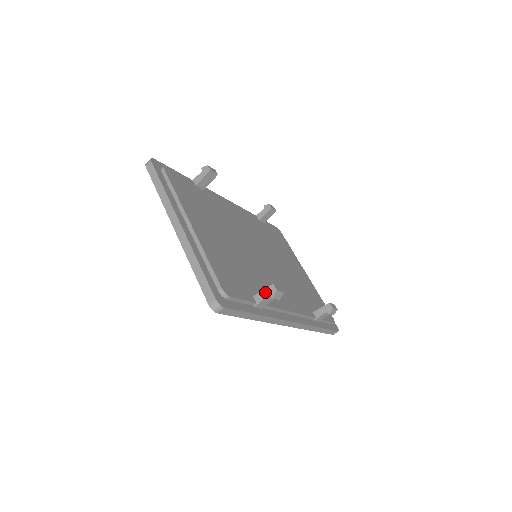
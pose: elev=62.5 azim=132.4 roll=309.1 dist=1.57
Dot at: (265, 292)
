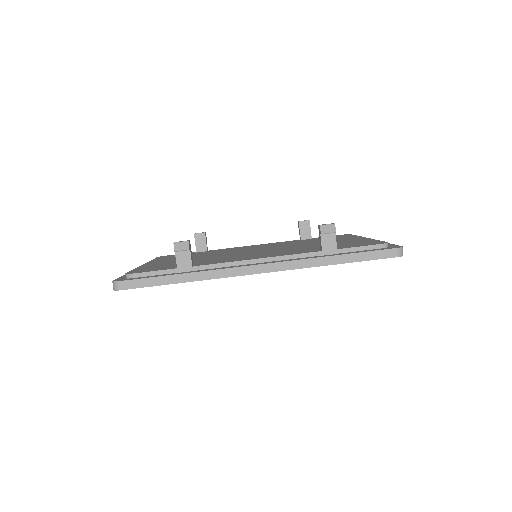
Dot at: (176, 254)
